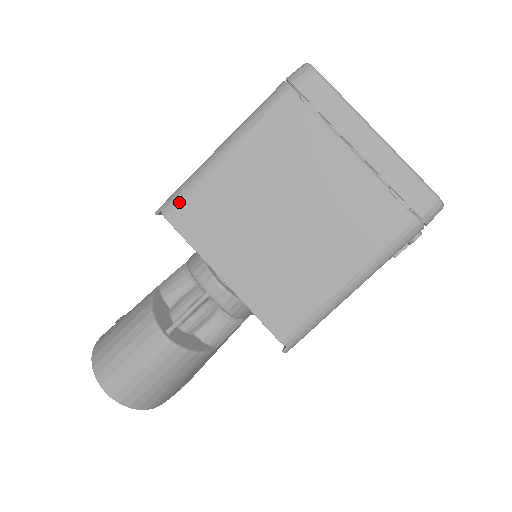
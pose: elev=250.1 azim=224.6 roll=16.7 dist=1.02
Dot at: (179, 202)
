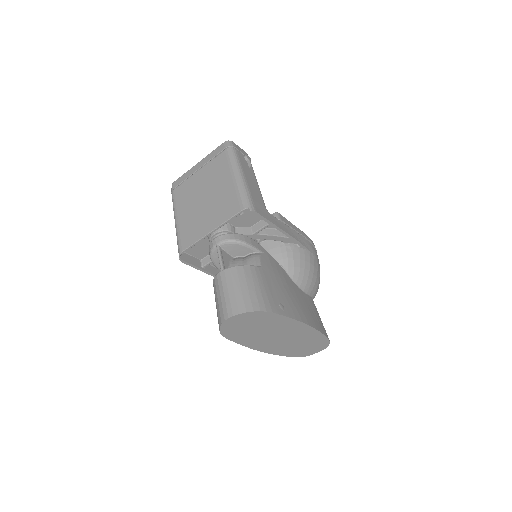
Dot at: (179, 244)
